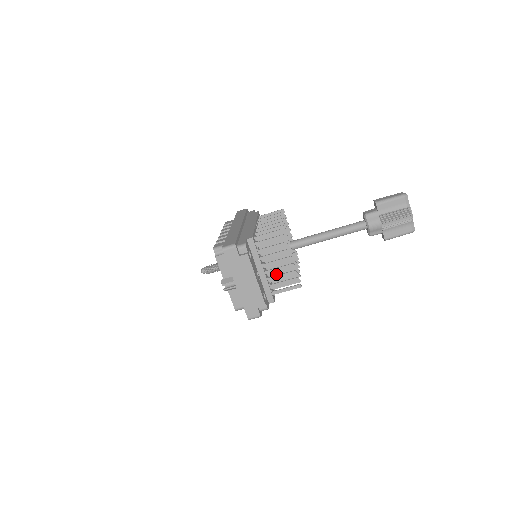
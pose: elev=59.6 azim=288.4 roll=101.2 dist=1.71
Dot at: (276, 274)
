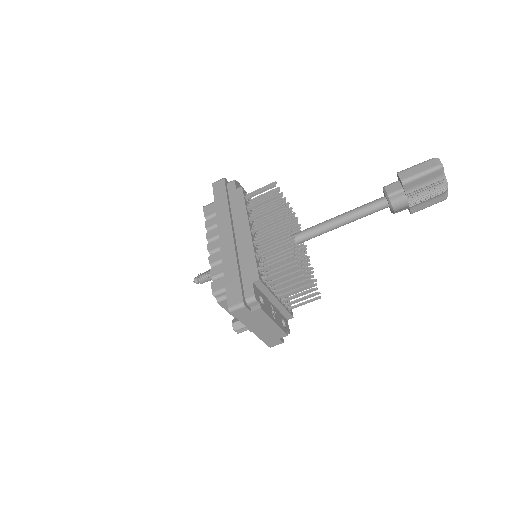
Dot at: occluded
